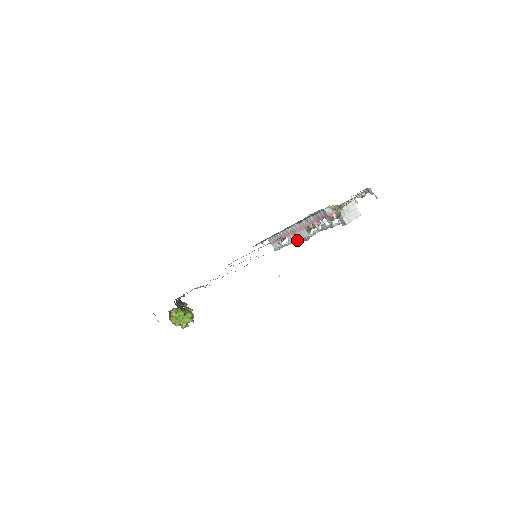
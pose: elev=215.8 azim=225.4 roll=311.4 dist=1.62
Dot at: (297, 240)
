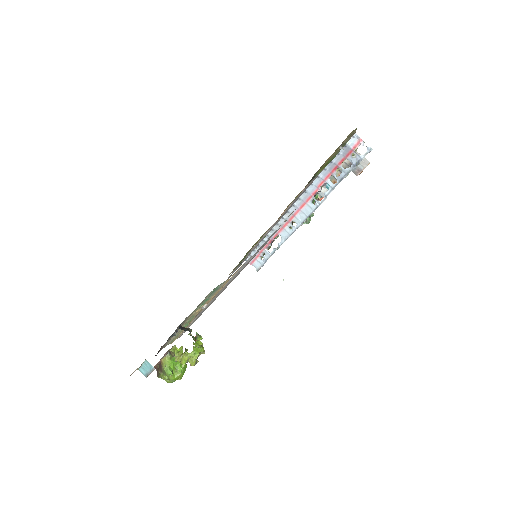
Dot at: (297, 227)
